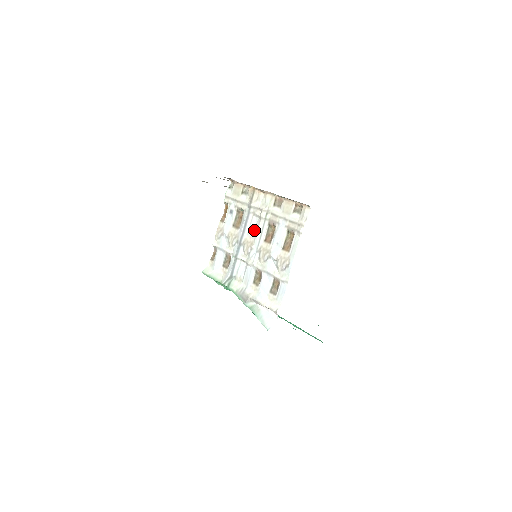
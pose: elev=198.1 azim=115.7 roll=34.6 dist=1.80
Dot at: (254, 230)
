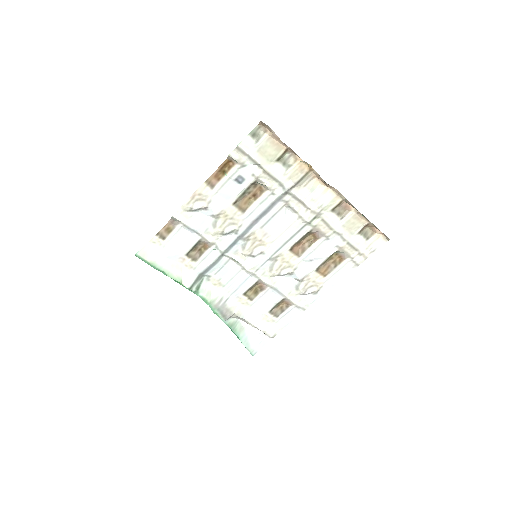
Dot at: (276, 227)
